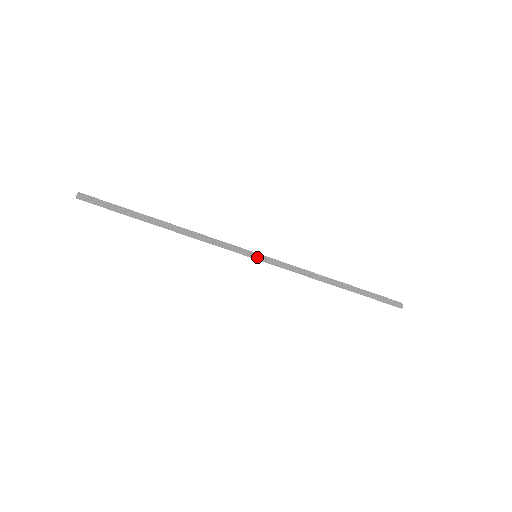
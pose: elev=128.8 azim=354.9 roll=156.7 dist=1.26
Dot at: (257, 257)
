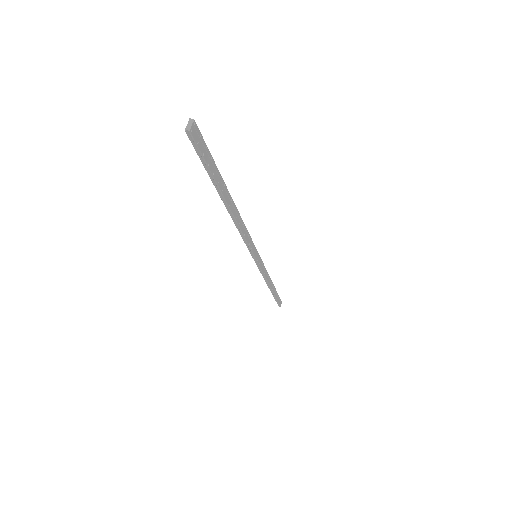
Dot at: (257, 259)
